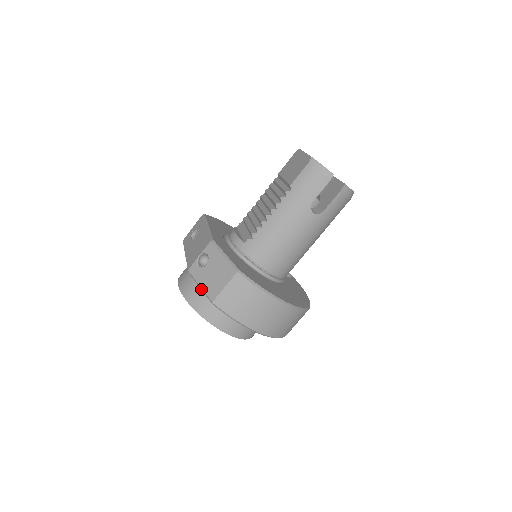
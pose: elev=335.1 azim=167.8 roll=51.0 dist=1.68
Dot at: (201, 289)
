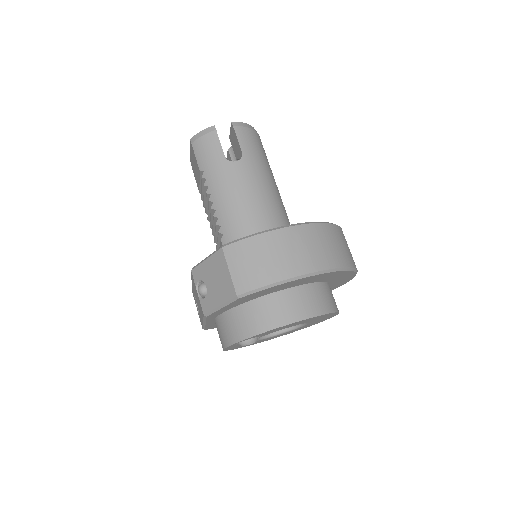
Dot at: (223, 306)
